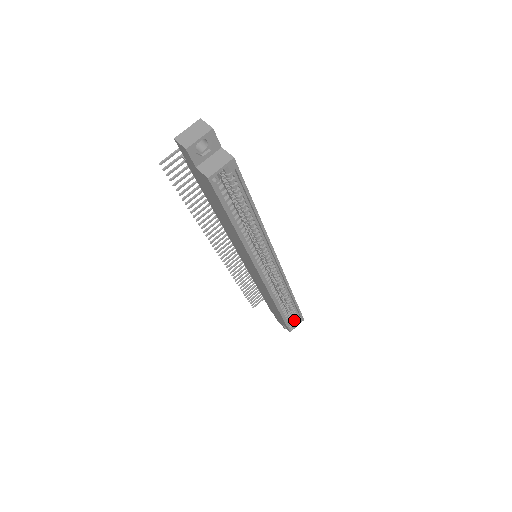
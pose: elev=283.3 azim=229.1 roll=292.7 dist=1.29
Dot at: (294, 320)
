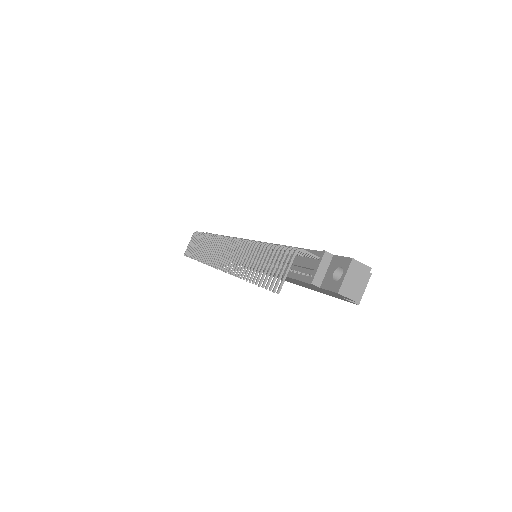
Dot at: occluded
